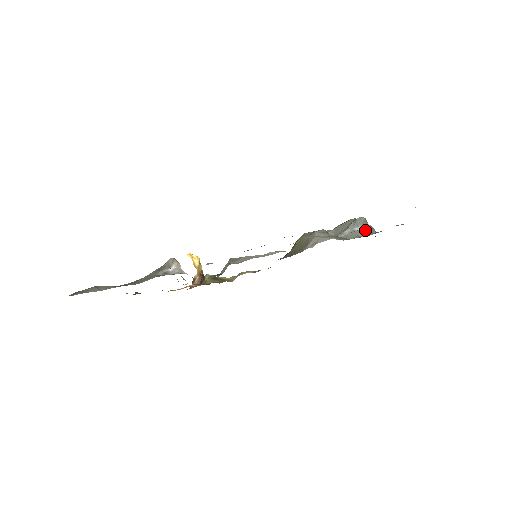
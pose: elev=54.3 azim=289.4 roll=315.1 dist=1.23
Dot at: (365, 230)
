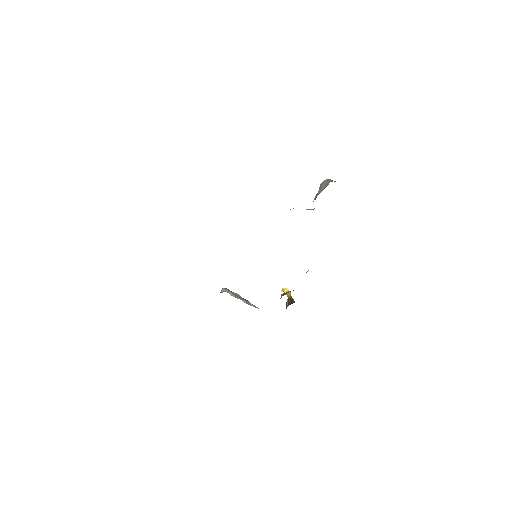
Dot at: (325, 187)
